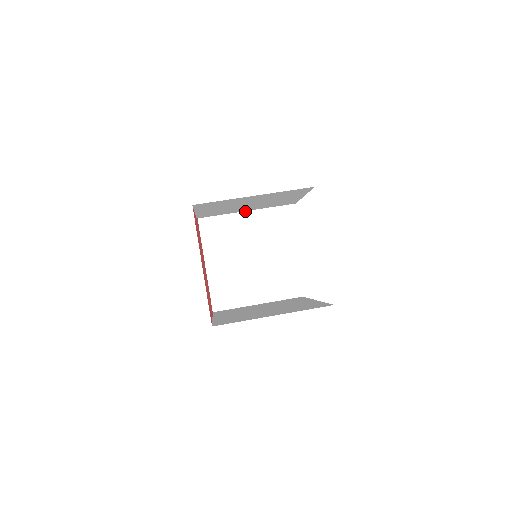
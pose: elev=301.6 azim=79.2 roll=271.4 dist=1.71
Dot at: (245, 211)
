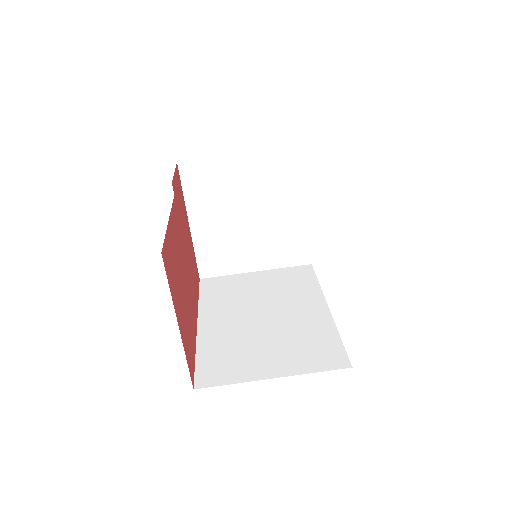
Dot at: (245, 157)
